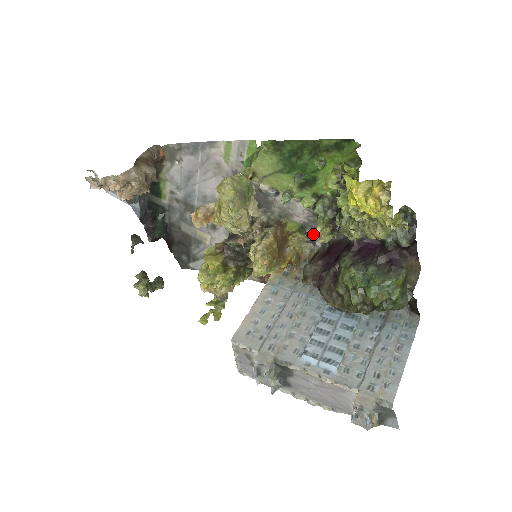
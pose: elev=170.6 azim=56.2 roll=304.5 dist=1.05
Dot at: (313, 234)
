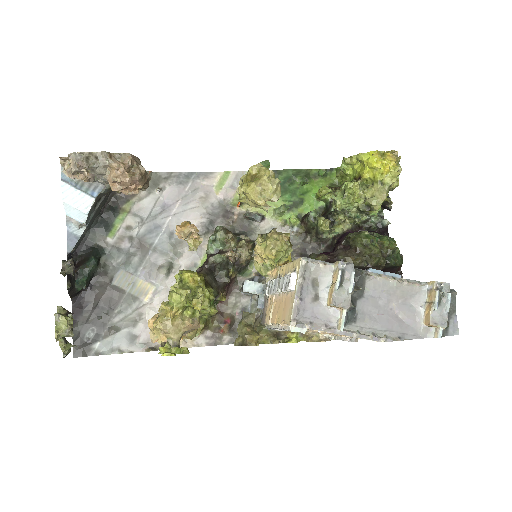
Dot at: (291, 257)
